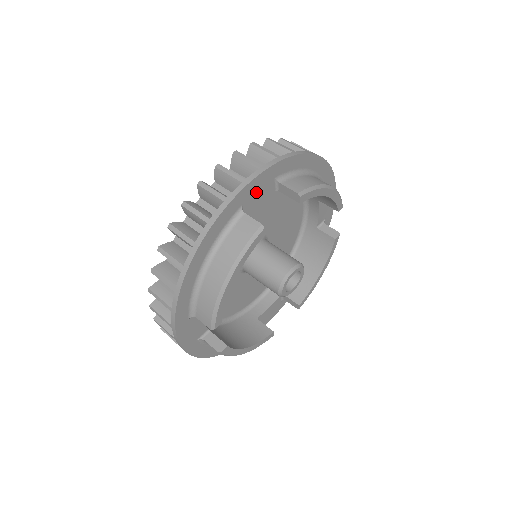
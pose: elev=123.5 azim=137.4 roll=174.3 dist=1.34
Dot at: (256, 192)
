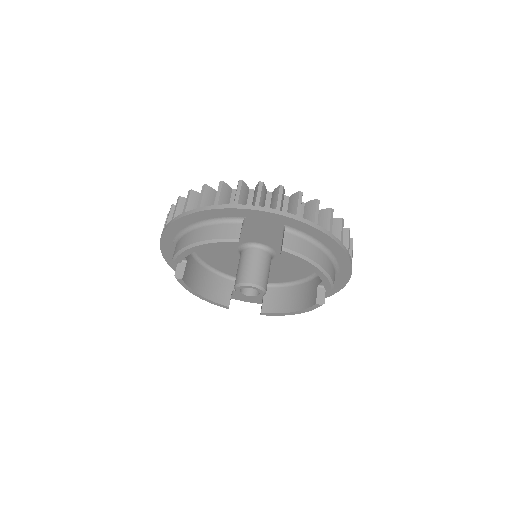
Dot at: (262, 220)
